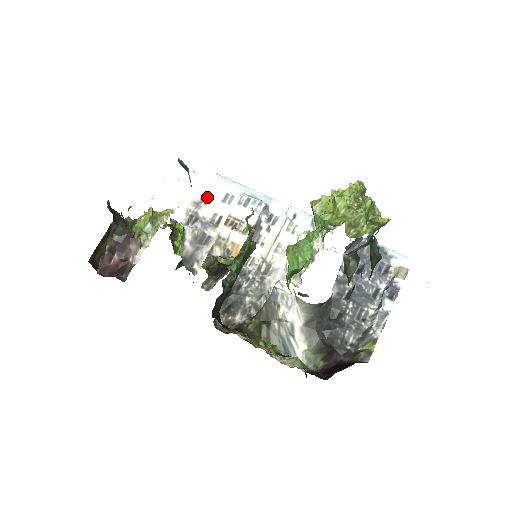
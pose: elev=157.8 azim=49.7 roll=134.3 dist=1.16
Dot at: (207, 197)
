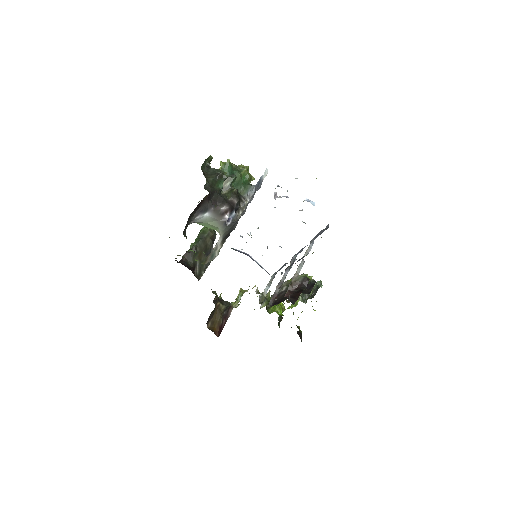
Dot at: occluded
